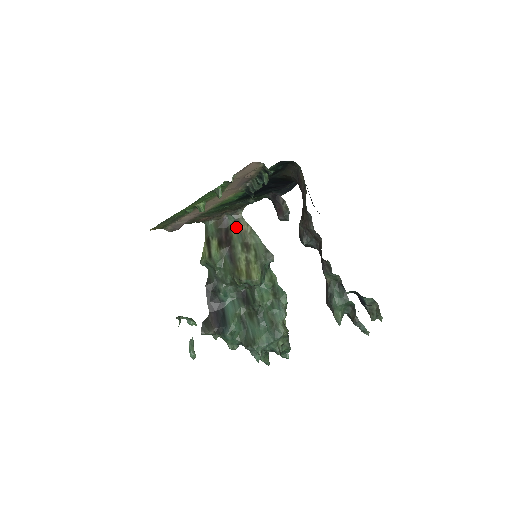
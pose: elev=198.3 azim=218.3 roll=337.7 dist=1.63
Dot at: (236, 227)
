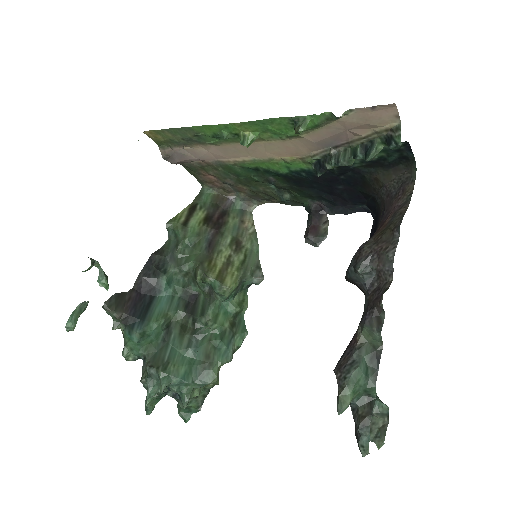
Dot at: (238, 217)
